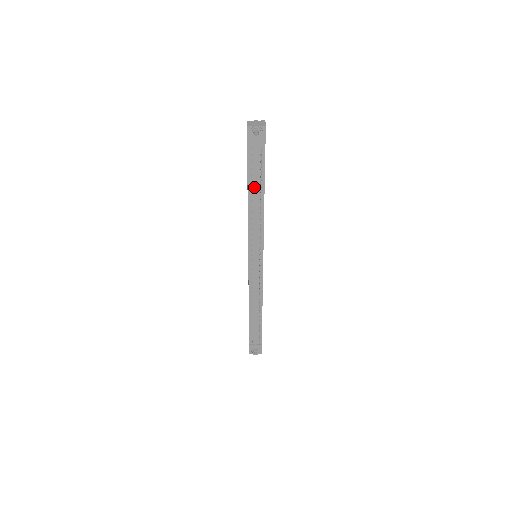
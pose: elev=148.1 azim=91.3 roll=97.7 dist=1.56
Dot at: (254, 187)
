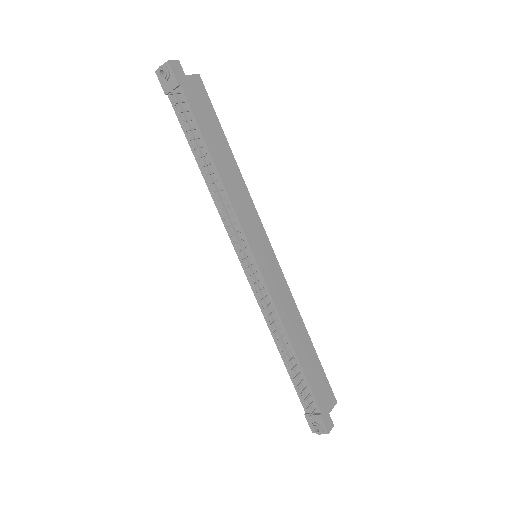
Dot at: occluded
